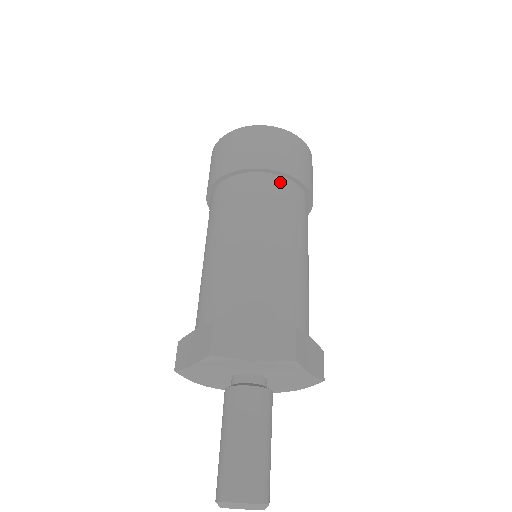
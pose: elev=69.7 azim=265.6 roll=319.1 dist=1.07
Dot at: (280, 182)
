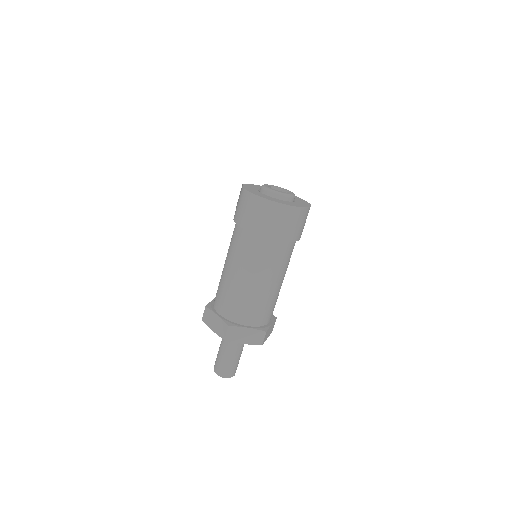
Dot at: (283, 245)
